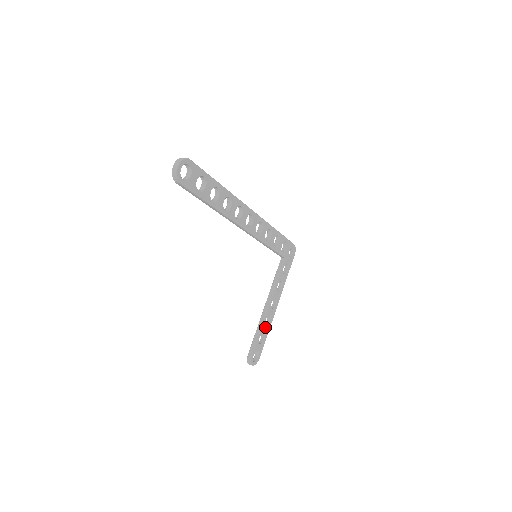
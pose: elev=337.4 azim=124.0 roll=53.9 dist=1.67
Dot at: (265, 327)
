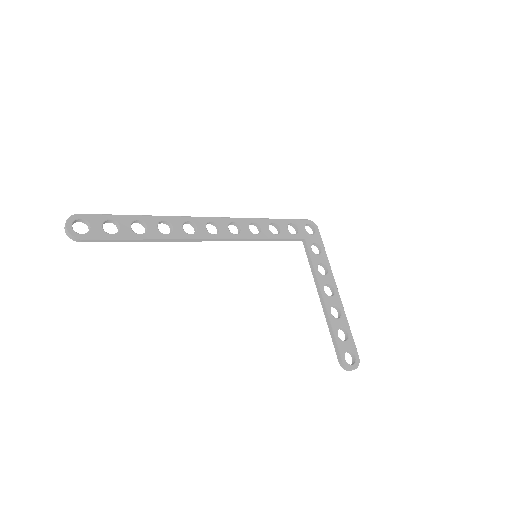
Dot at: (337, 320)
